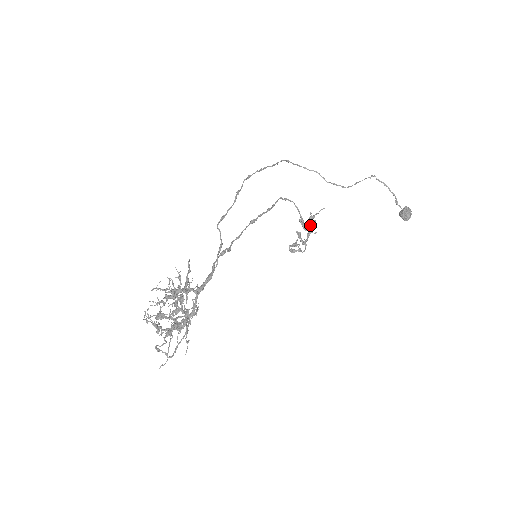
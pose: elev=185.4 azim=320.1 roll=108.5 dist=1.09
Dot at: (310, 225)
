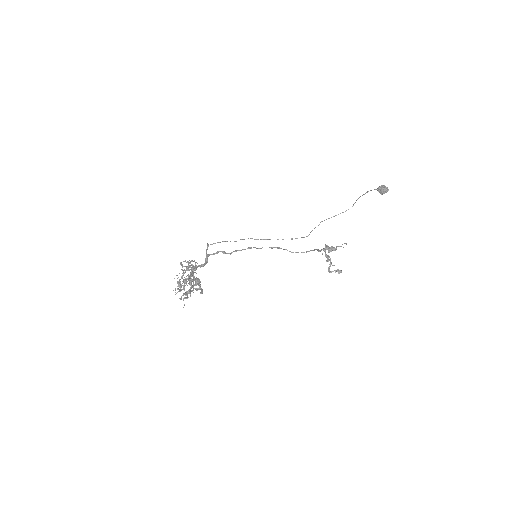
Dot at: occluded
